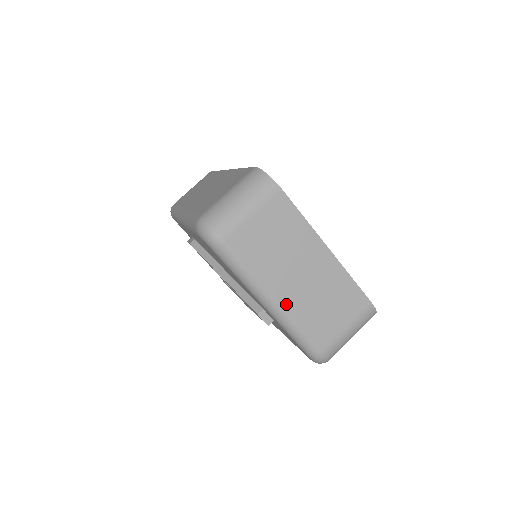
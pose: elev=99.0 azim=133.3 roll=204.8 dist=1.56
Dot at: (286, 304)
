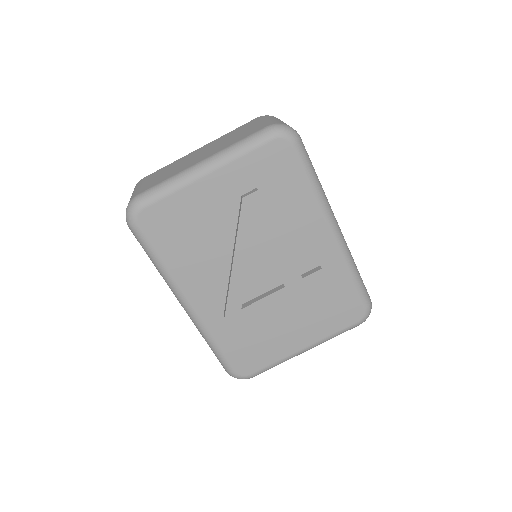
Dot at: (211, 155)
